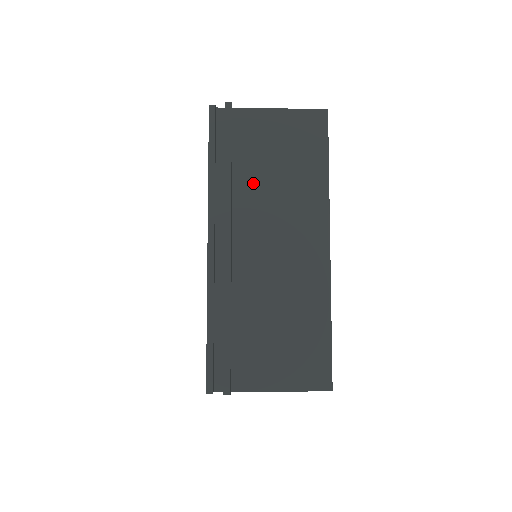
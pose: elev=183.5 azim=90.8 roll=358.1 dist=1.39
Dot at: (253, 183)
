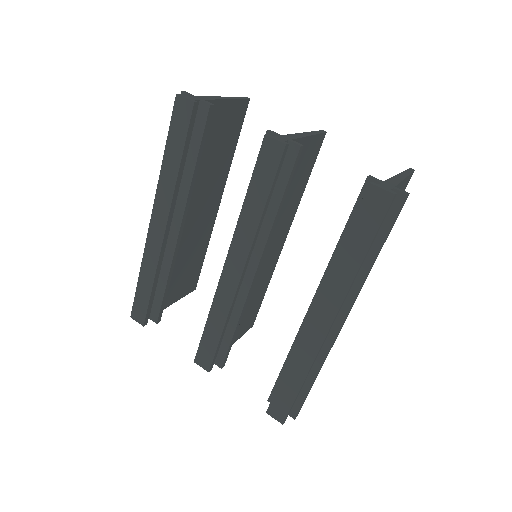
Dot at: occluded
